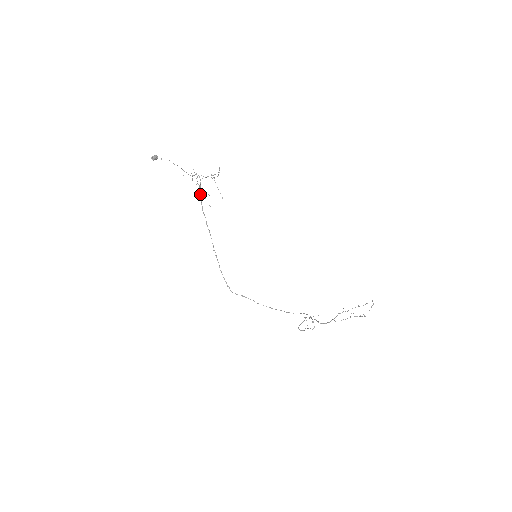
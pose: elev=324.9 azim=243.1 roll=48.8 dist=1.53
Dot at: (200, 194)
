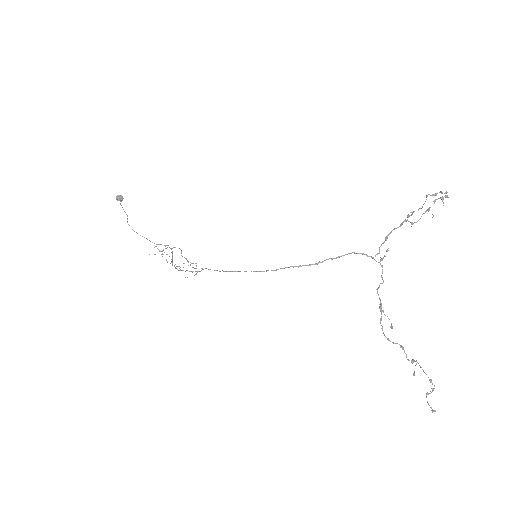
Dot at: (172, 261)
